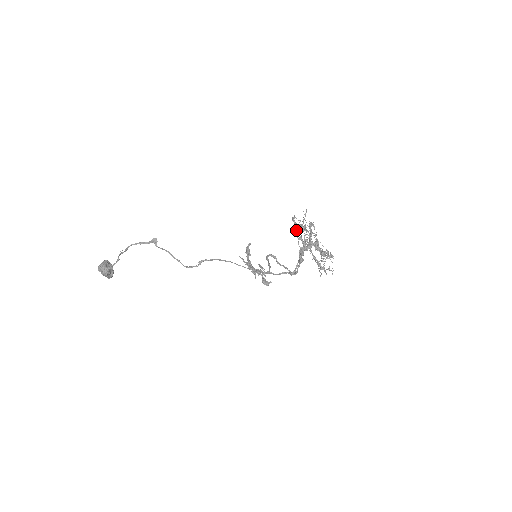
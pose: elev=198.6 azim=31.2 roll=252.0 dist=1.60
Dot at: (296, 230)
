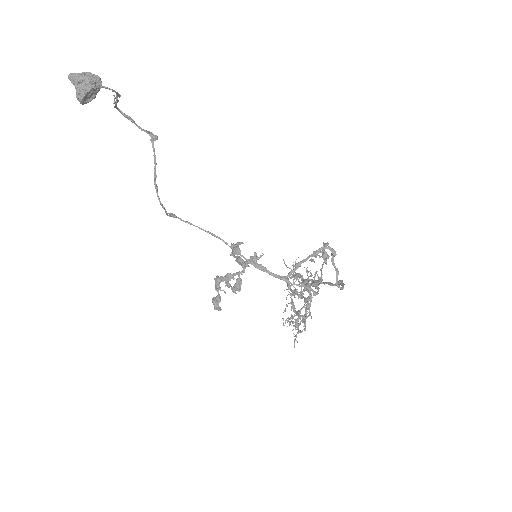
Dot at: (328, 256)
